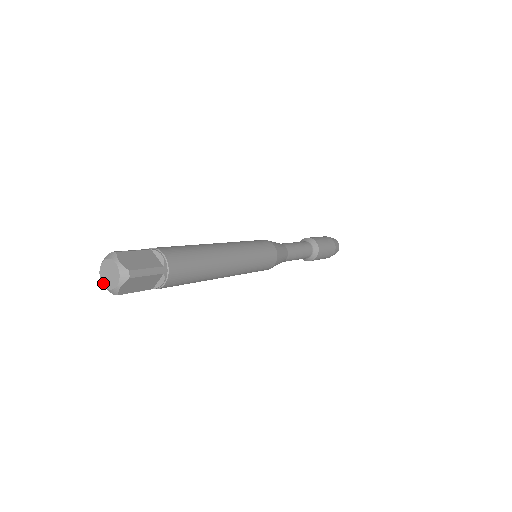
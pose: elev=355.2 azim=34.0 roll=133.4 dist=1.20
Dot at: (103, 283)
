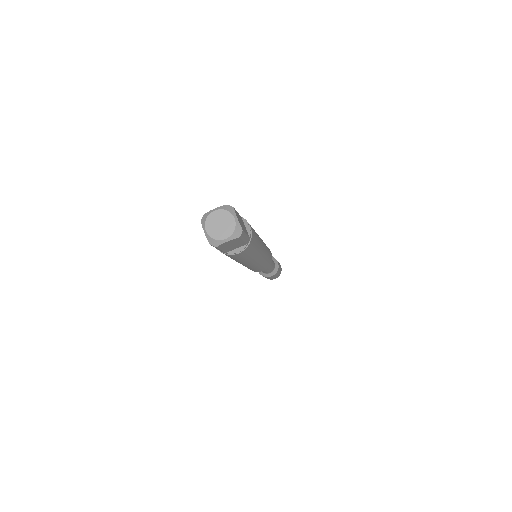
Dot at: (207, 229)
